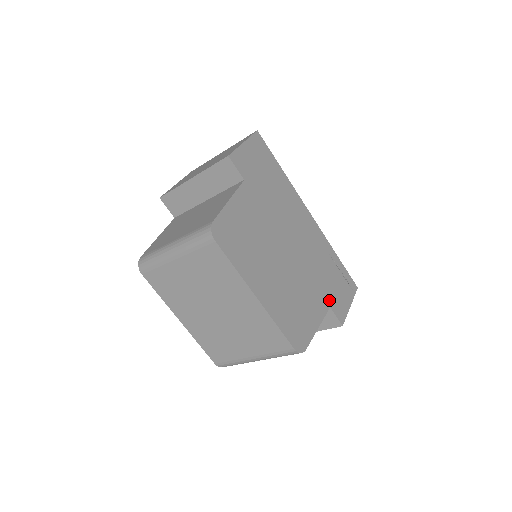
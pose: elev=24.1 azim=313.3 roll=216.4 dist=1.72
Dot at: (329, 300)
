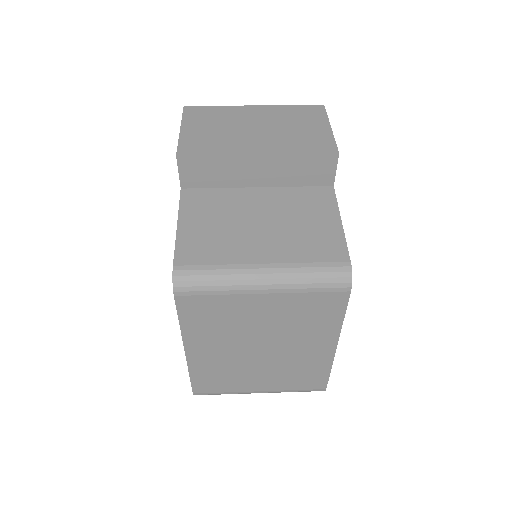
Dot at: occluded
